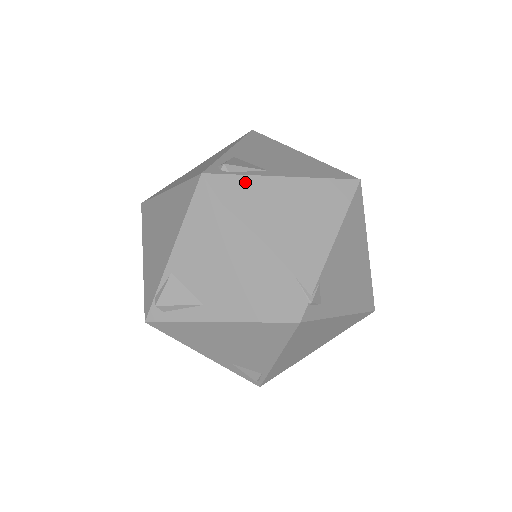
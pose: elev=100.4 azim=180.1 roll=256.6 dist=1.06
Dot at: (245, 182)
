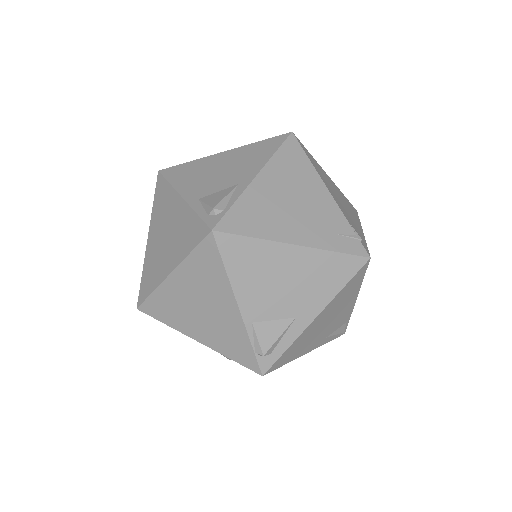
Dot at: (241, 206)
